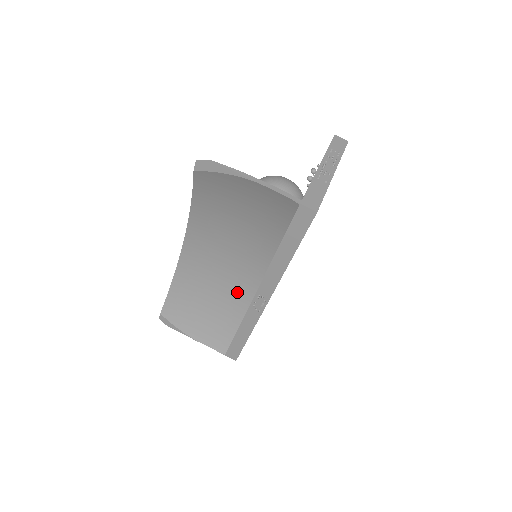
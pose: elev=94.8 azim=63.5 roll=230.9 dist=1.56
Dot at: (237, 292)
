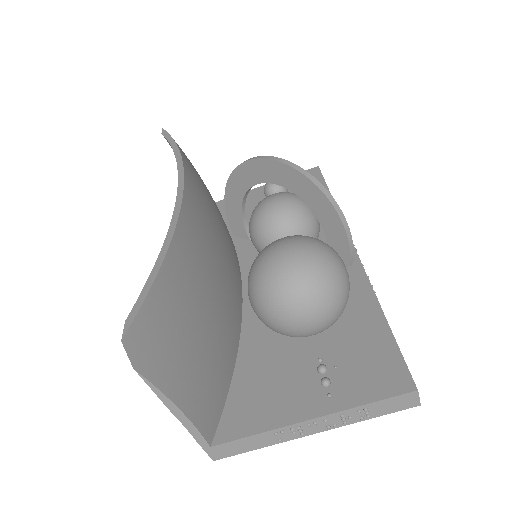
Dot at: occluded
